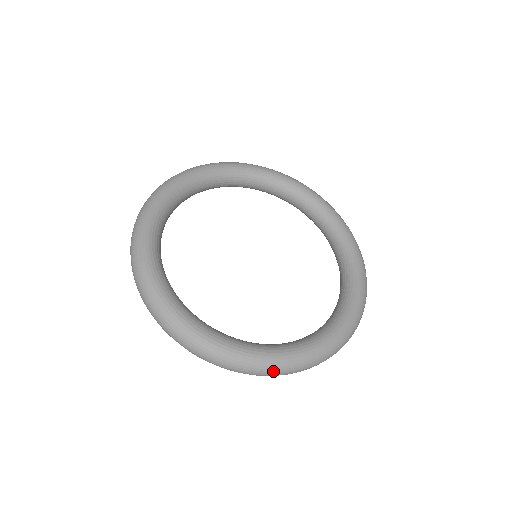
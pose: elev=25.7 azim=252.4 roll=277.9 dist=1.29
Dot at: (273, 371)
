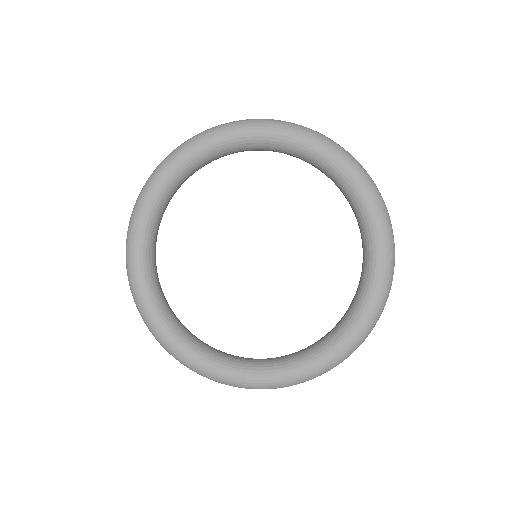
Dot at: occluded
